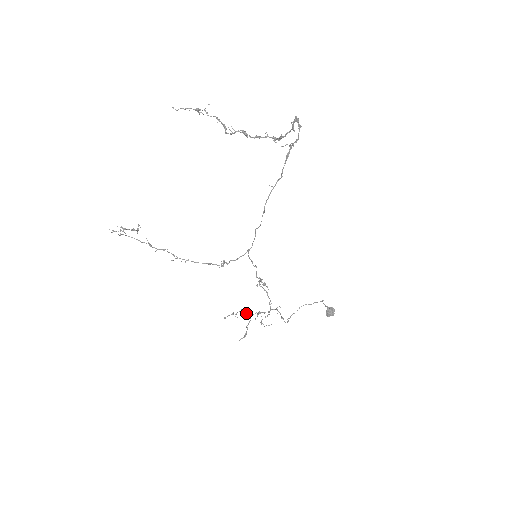
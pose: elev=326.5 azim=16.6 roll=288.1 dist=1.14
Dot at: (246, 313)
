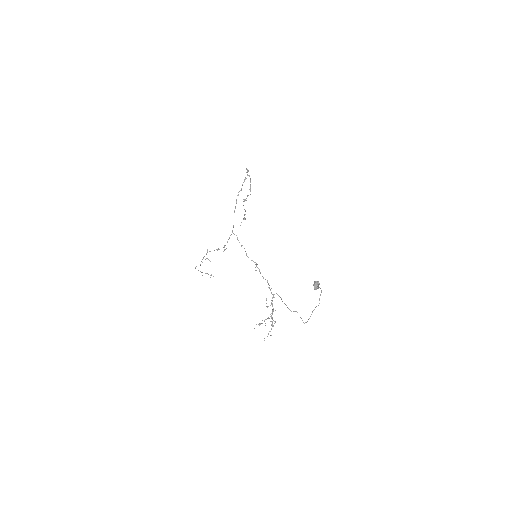
Dot at: (271, 321)
